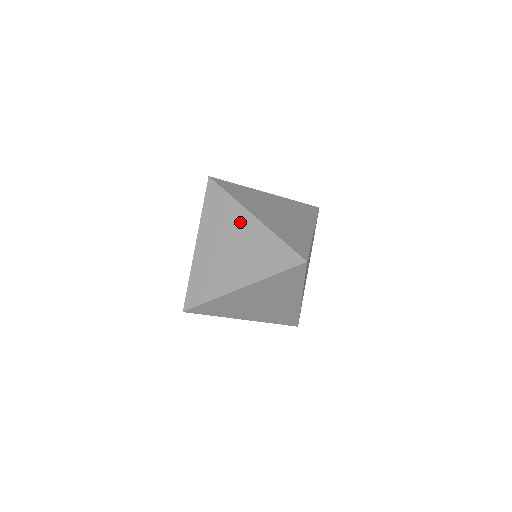
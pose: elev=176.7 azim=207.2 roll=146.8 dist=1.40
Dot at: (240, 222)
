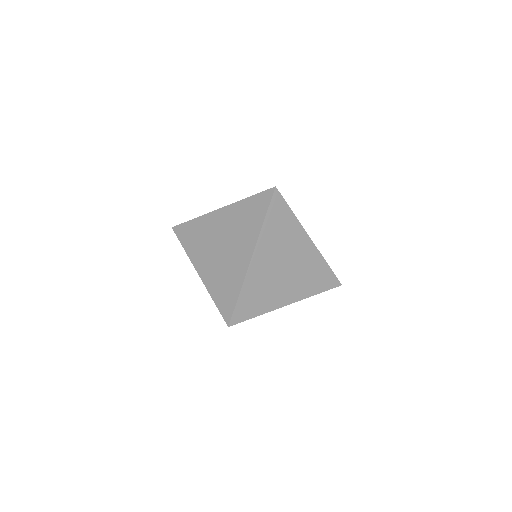
Dot at: (244, 245)
